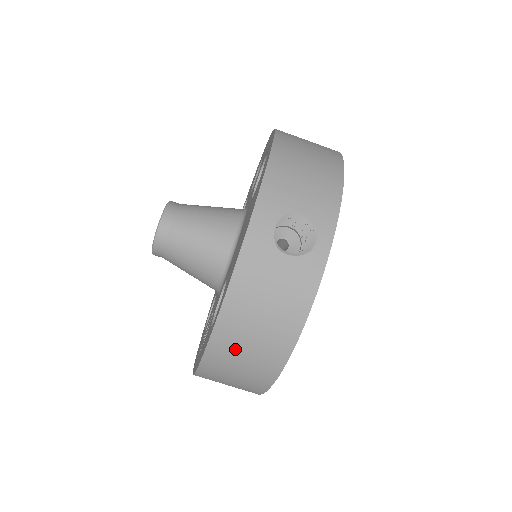
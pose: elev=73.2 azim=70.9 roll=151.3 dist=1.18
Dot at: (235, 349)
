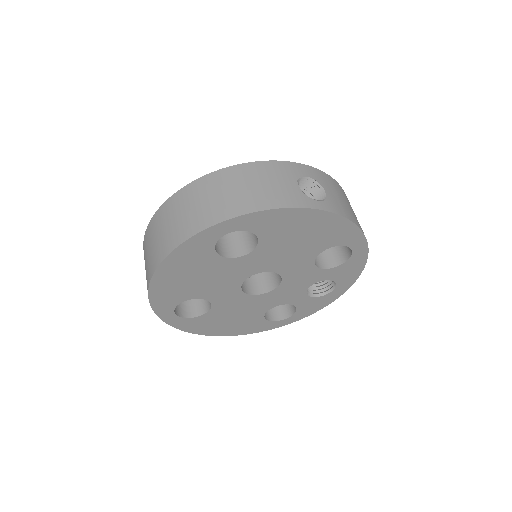
Dot at: (209, 191)
